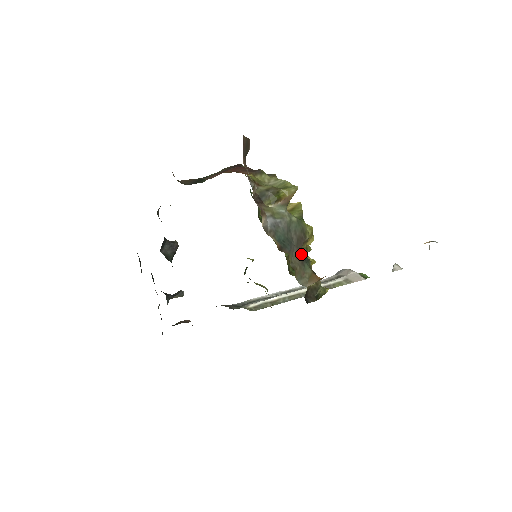
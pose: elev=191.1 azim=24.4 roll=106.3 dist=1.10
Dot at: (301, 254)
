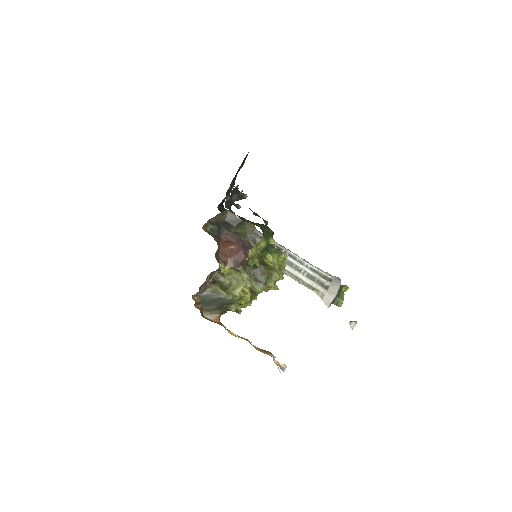
Dot at: (223, 305)
